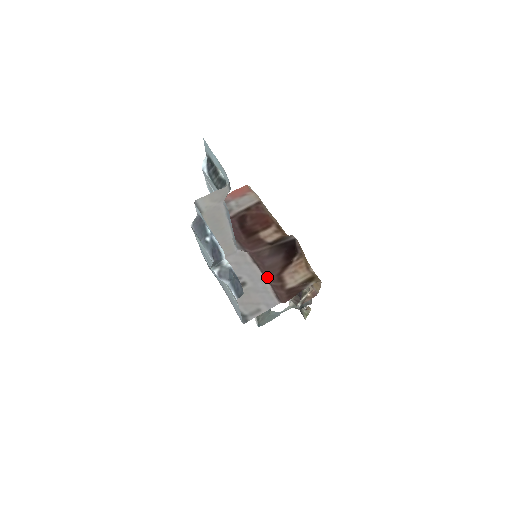
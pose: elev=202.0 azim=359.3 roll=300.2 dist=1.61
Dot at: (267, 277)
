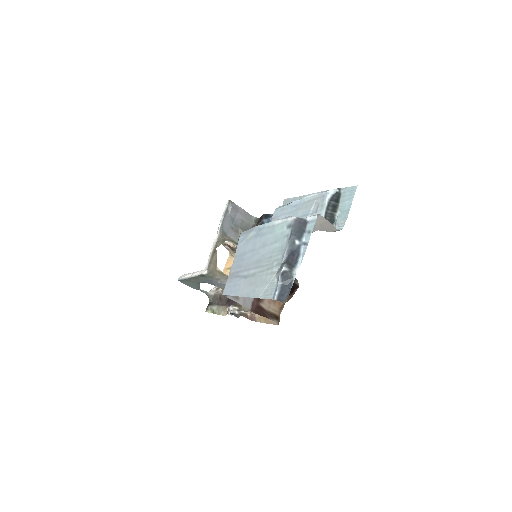
Dot at: occluded
